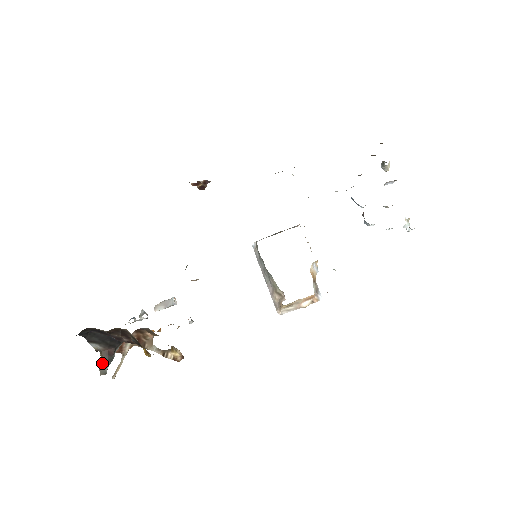
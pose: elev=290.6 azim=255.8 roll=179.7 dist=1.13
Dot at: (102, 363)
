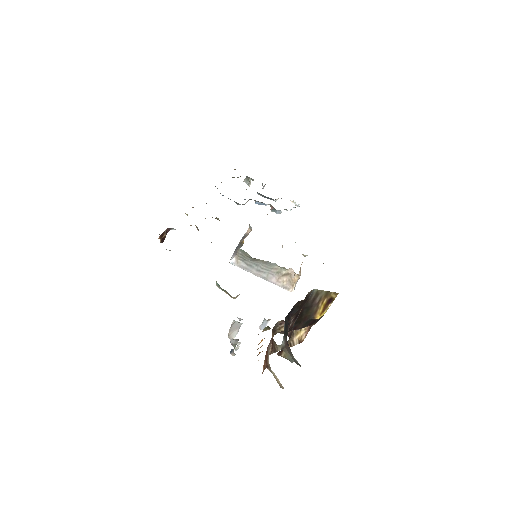
Dot at: (291, 358)
